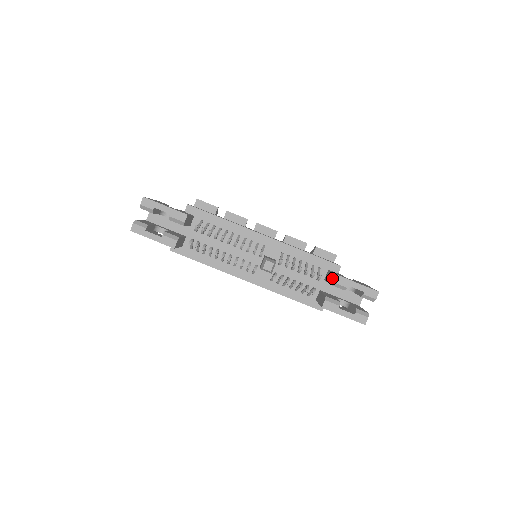
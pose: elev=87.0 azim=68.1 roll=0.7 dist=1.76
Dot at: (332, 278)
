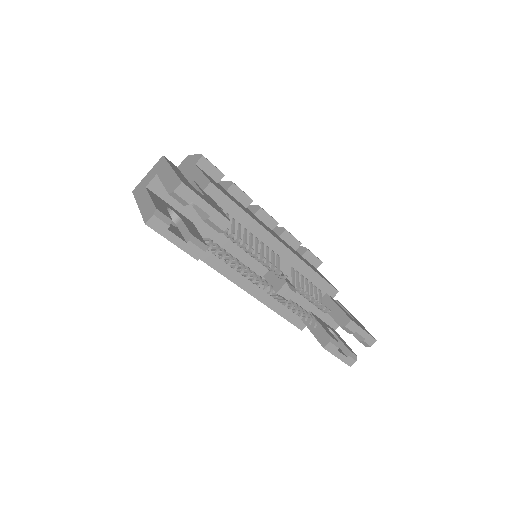
Dot at: (343, 319)
